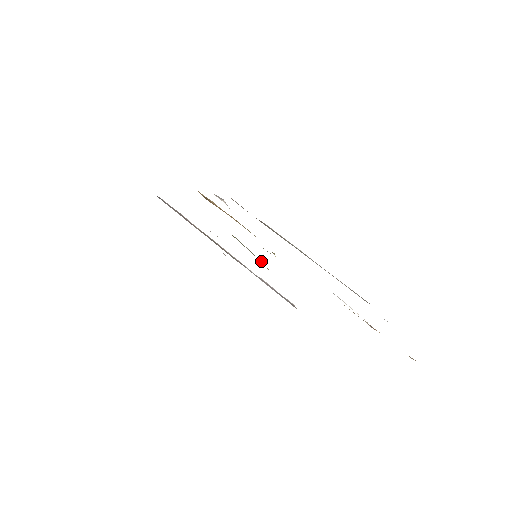
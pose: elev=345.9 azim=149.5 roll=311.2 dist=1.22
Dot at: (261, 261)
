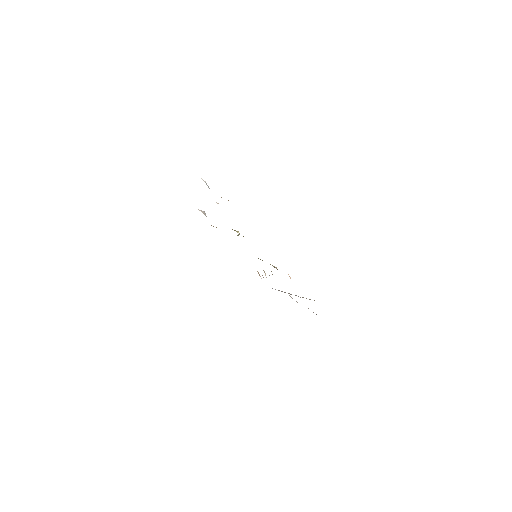
Dot at: (270, 264)
